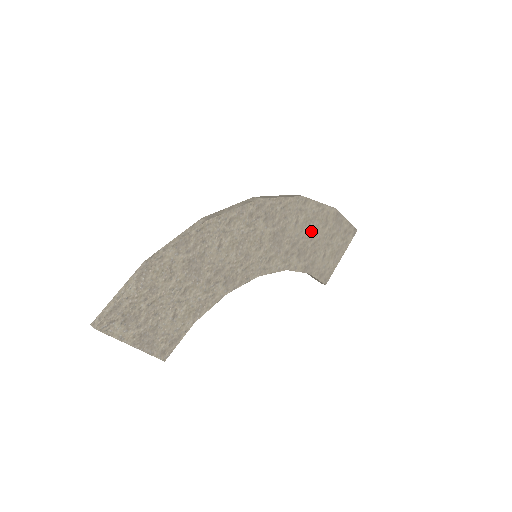
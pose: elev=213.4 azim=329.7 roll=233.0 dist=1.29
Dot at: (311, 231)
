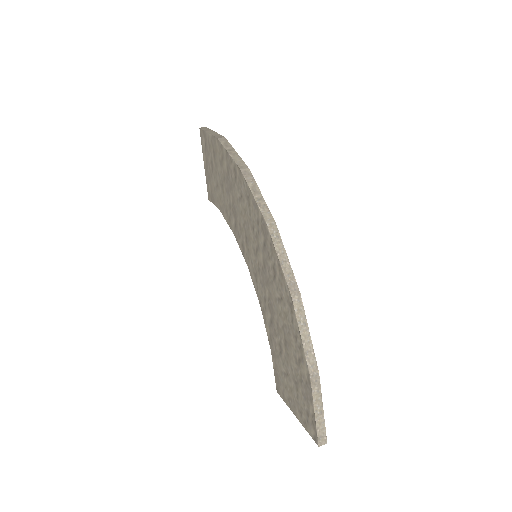
Dot at: occluded
